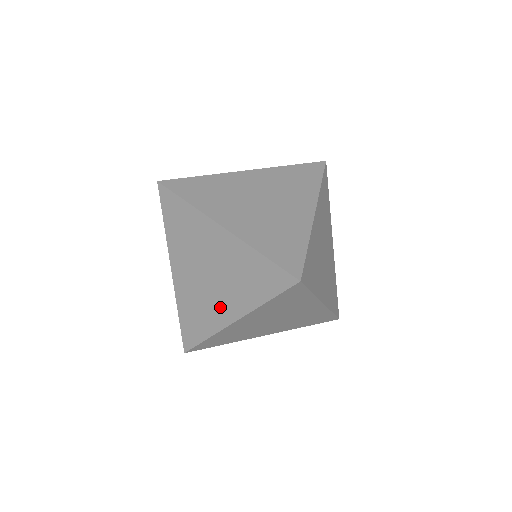
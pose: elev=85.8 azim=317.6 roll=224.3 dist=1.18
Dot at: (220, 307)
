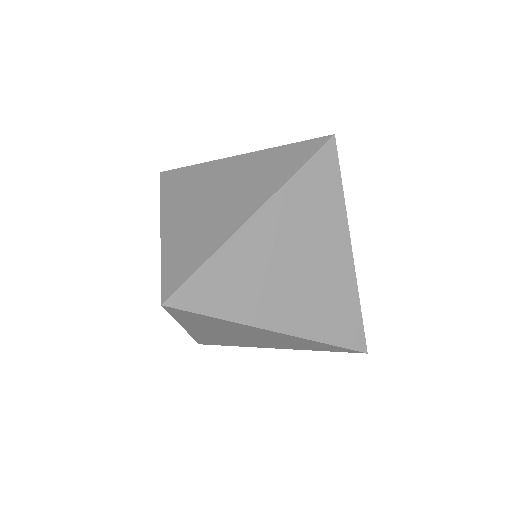
Dot at: occluded
